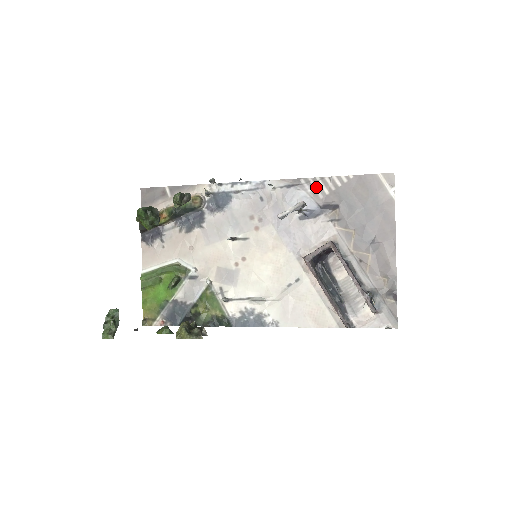
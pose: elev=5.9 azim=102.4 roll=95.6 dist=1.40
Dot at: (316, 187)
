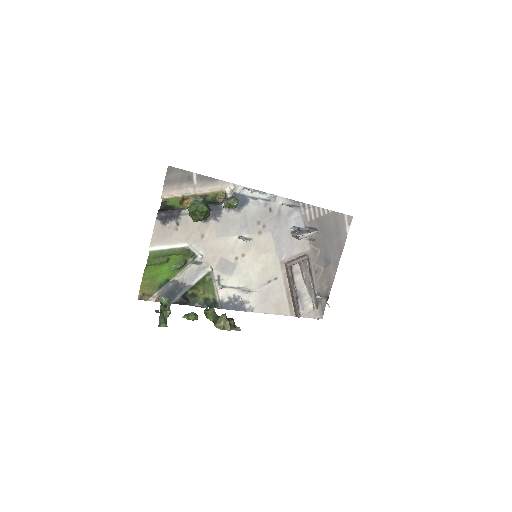
Dot at: (308, 212)
